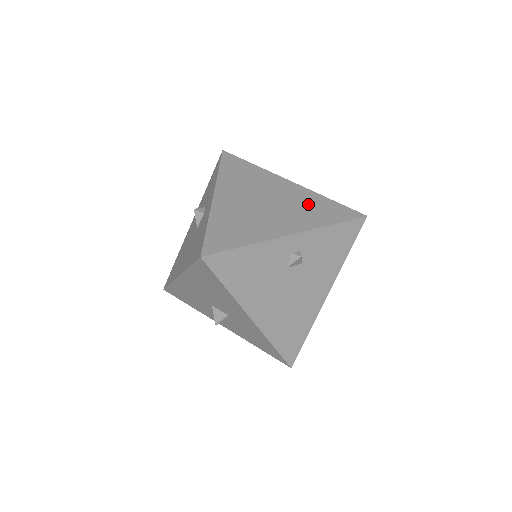
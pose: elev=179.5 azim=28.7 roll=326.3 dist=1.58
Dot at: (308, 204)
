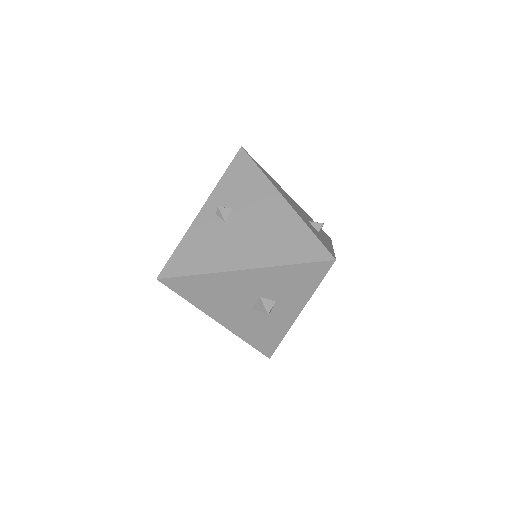
Dot at: occluded
